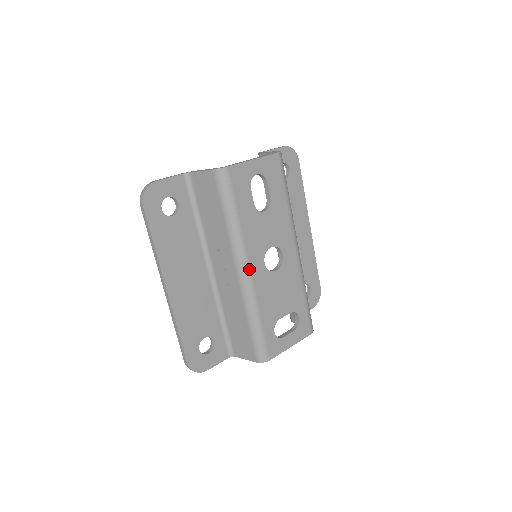
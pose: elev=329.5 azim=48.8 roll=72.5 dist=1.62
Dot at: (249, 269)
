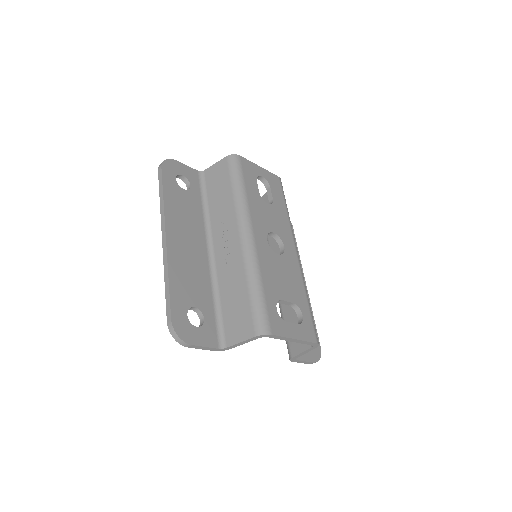
Dot at: (253, 233)
